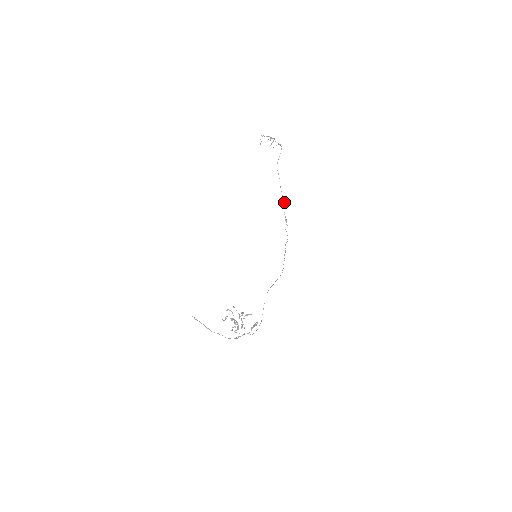
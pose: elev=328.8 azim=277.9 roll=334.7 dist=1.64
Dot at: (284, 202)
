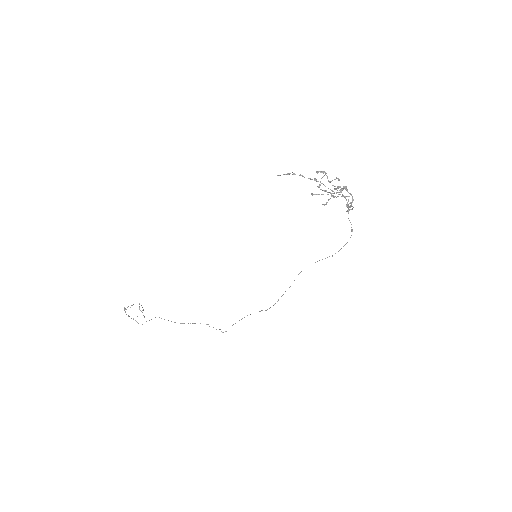
Dot at: occluded
